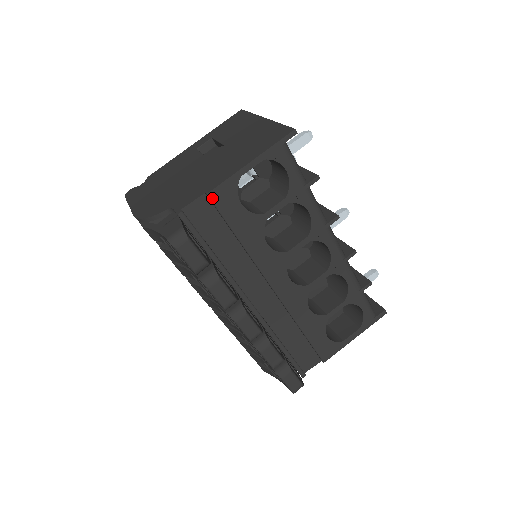
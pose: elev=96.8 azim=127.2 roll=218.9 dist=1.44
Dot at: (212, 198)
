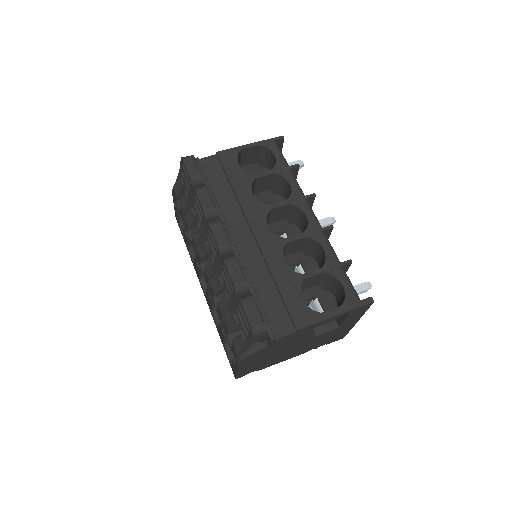
Dot at: (219, 155)
